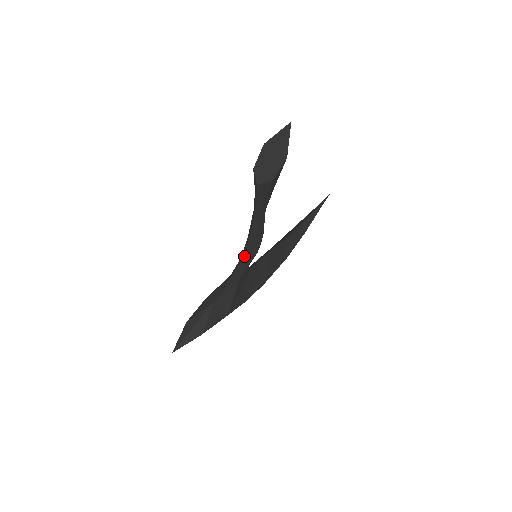
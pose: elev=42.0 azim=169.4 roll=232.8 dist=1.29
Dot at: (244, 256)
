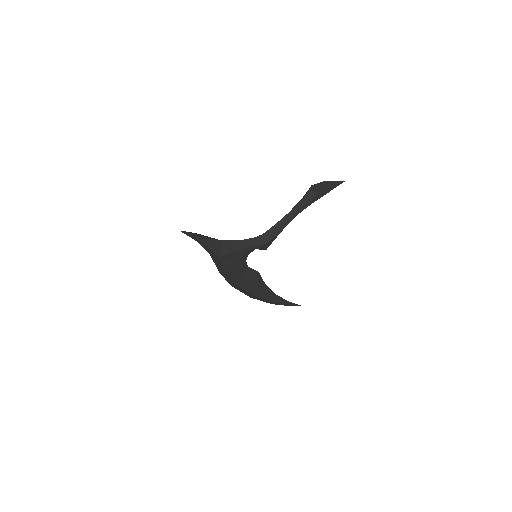
Dot at: (258, 237)
